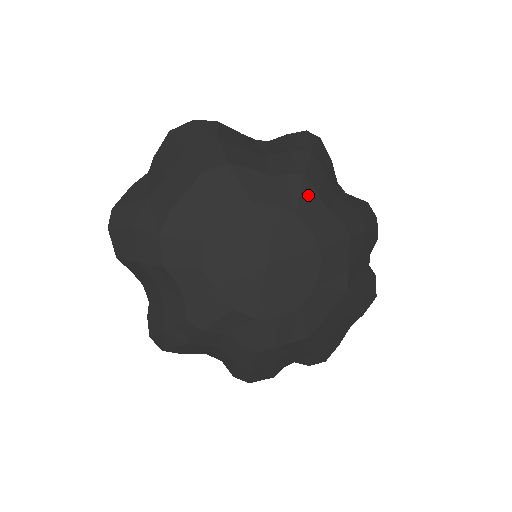
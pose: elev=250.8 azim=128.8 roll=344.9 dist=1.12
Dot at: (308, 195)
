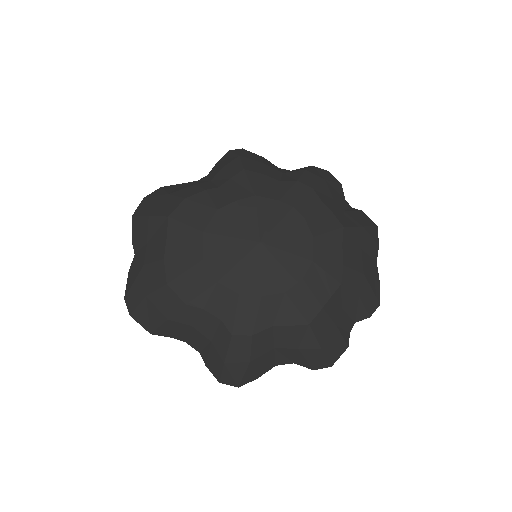
Dot at: (257, 180)
